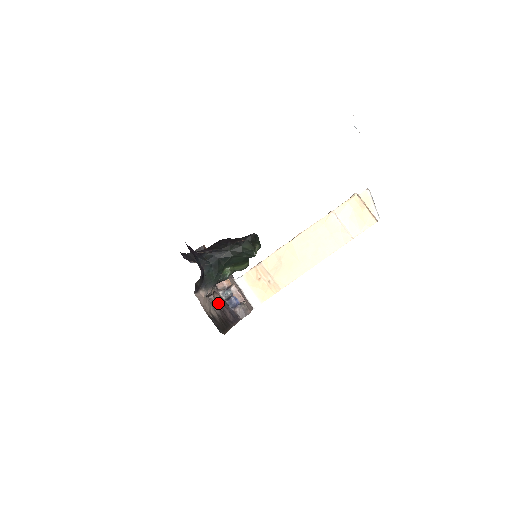
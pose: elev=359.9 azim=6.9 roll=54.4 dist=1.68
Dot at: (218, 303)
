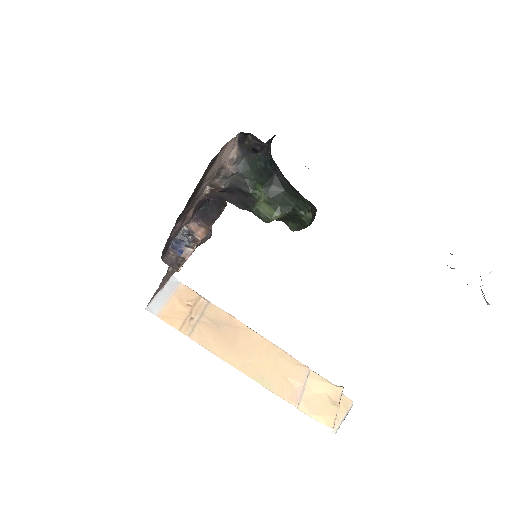
Dot at: occluded
